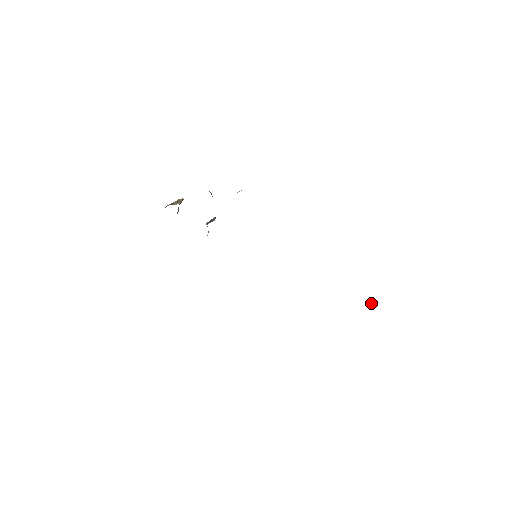
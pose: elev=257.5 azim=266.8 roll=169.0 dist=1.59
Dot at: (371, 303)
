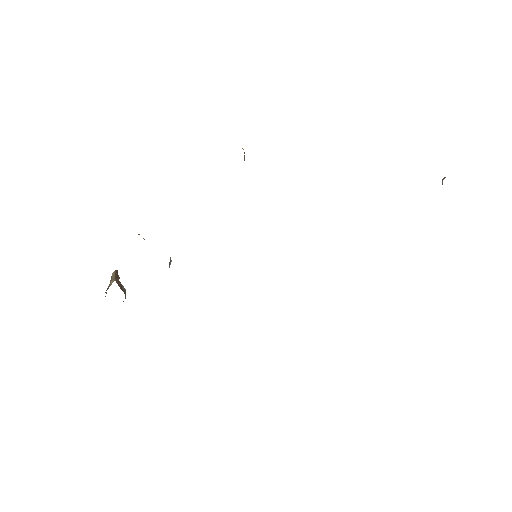
Dot at: occluded
